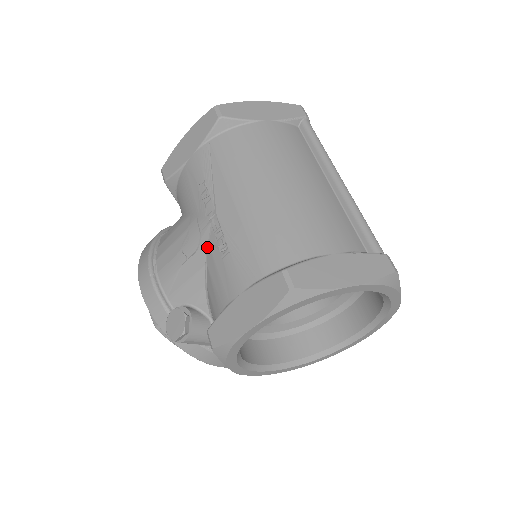
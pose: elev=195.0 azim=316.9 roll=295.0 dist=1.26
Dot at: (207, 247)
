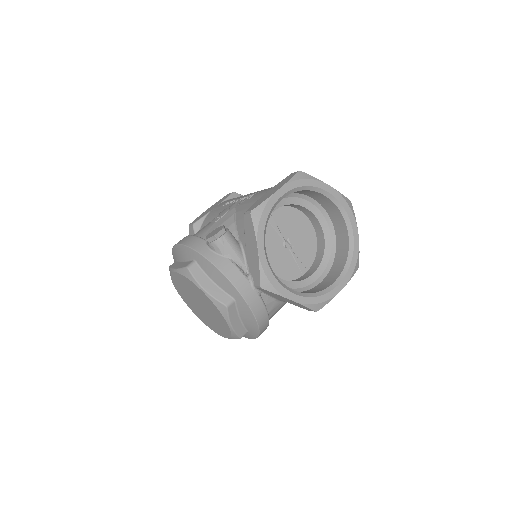
Dot at: (235, 208)
